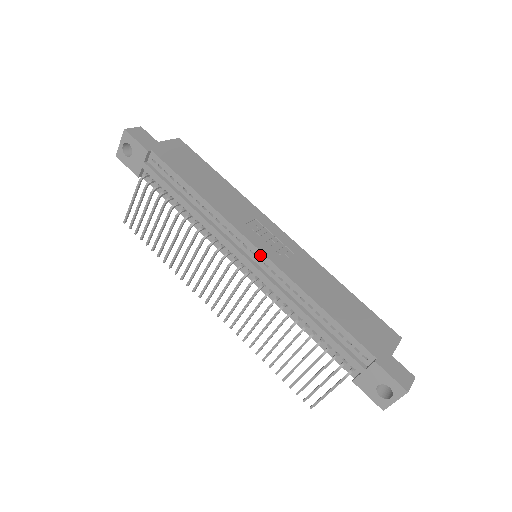
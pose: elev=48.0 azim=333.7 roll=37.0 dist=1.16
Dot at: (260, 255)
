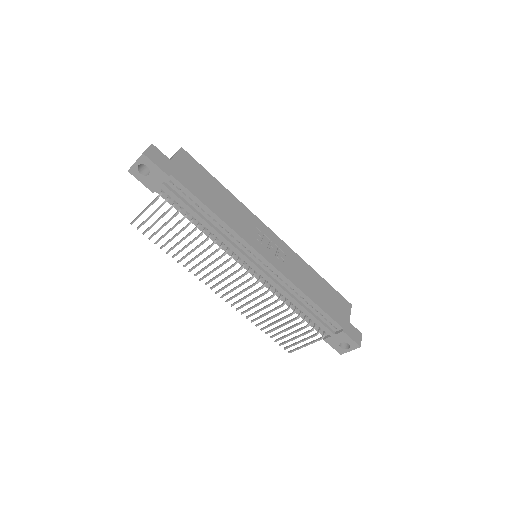
Dot at: (267, 264)
